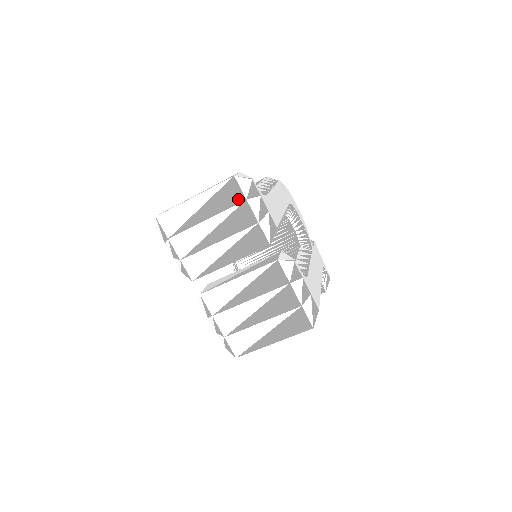
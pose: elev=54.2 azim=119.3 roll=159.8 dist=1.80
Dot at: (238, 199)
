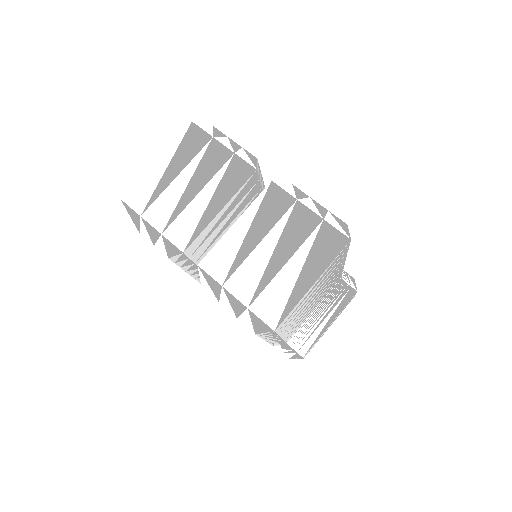
Dot at: (204, 140)
